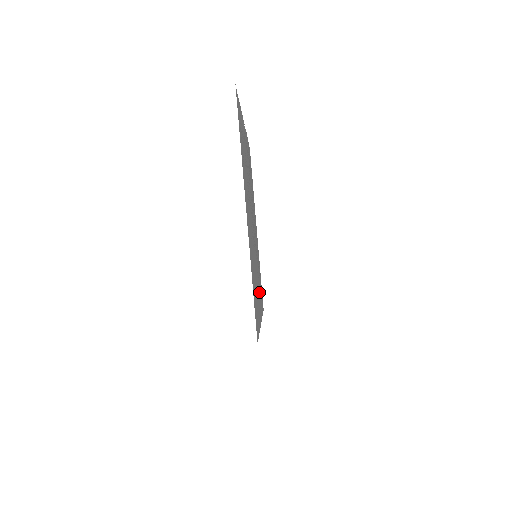
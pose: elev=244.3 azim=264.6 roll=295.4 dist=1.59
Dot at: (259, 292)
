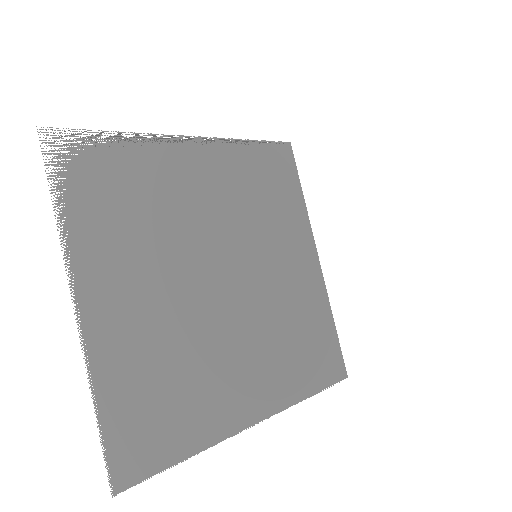
Dot at: (288, 238)
